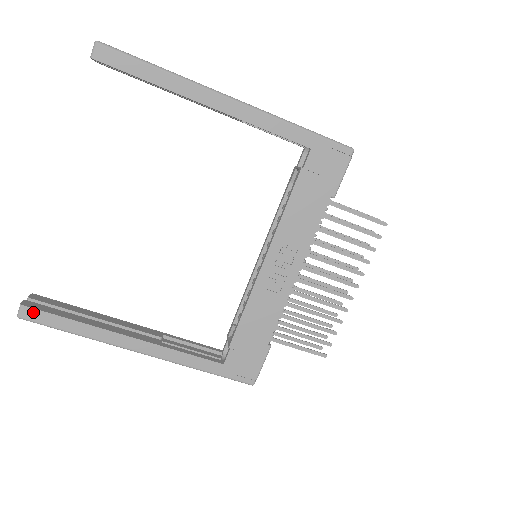
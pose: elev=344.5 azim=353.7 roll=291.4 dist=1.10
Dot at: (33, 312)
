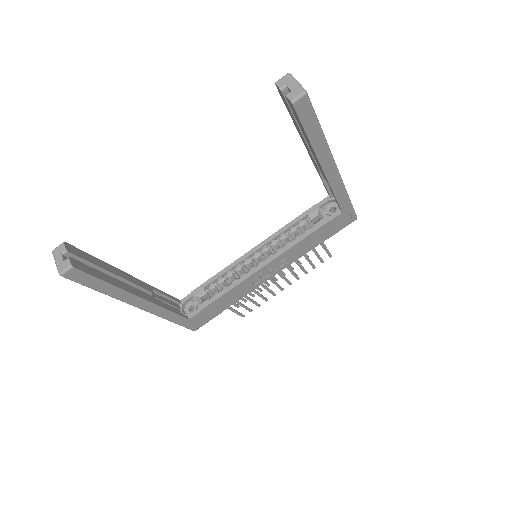
Dot at: (79, 274)
